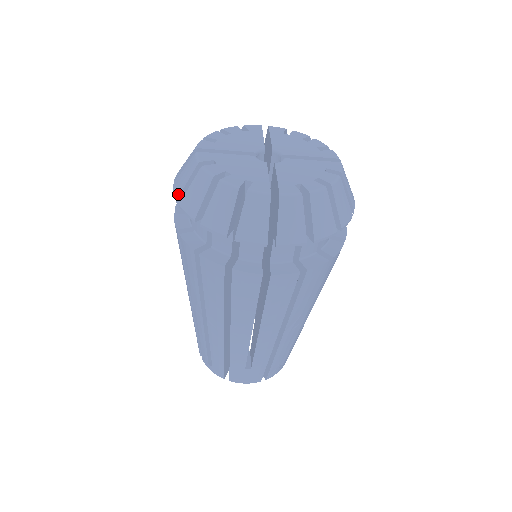
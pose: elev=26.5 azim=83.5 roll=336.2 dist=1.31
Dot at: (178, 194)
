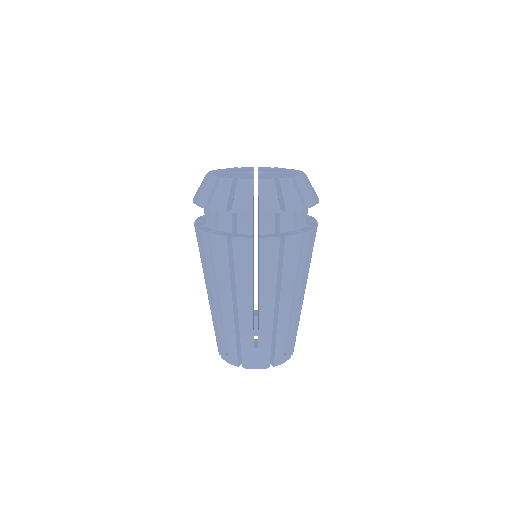
Dot at: (195, 198)
